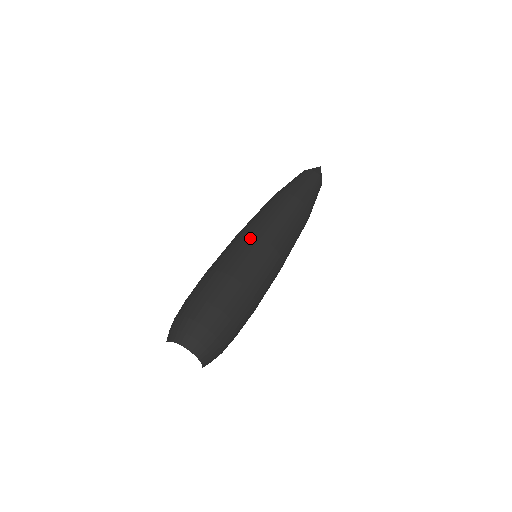
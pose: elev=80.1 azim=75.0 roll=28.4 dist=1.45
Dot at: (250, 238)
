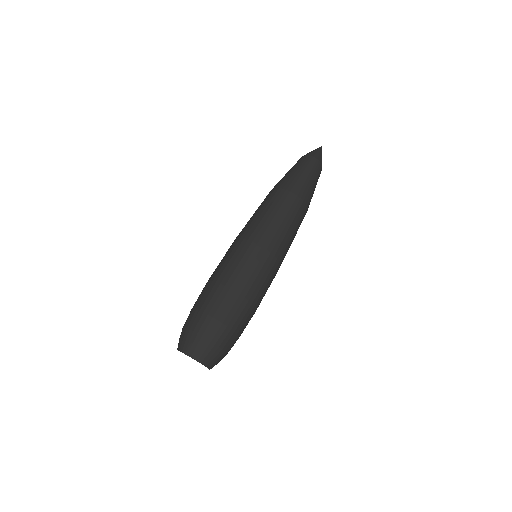
Dot at: (247, 245)
